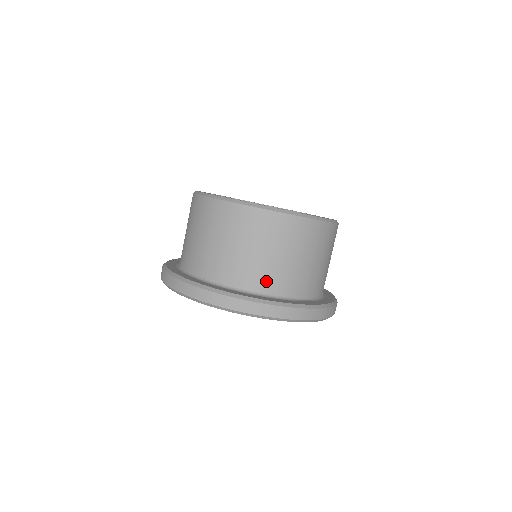
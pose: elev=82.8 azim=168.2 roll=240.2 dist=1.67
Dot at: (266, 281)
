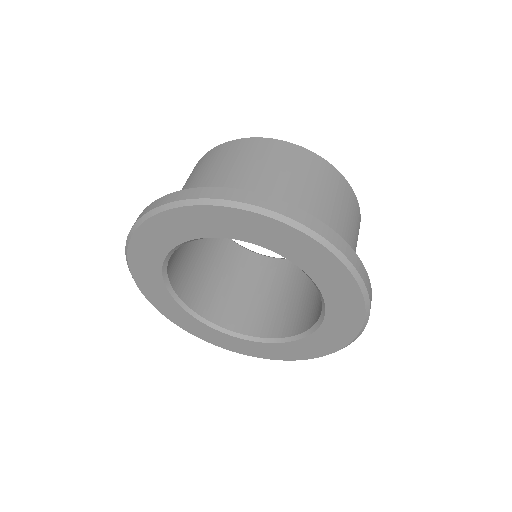
Dot at: occluded
